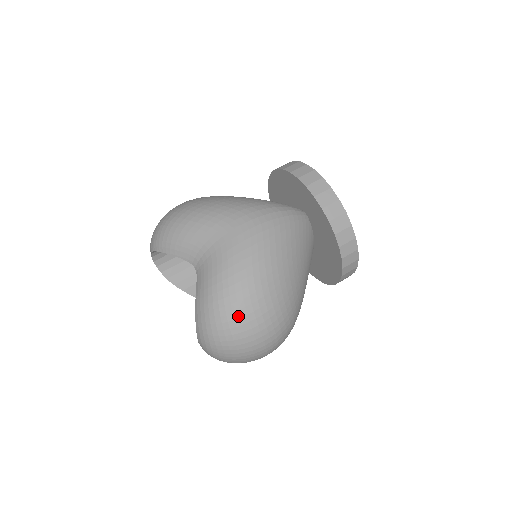
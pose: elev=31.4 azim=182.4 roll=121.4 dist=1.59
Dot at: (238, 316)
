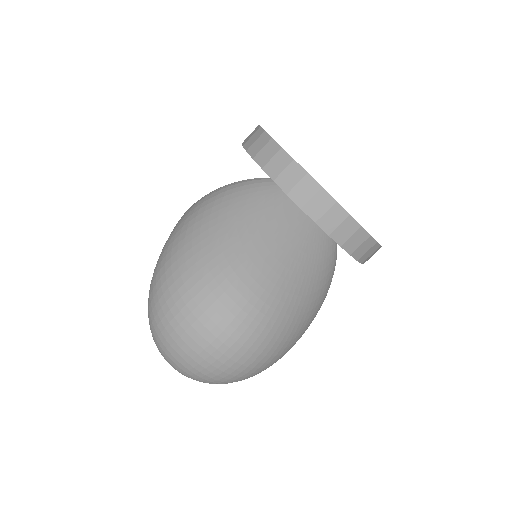
Dot at: (157, 299)
